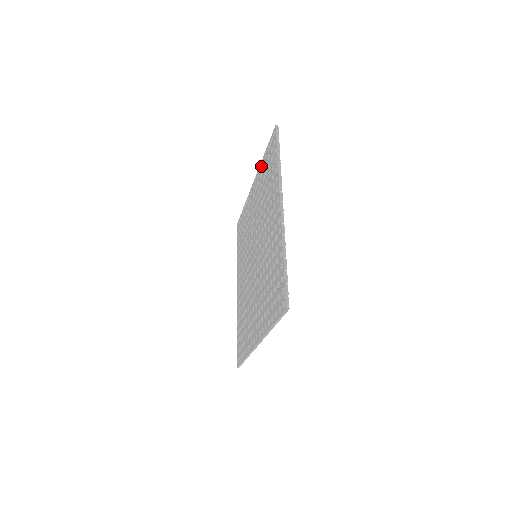
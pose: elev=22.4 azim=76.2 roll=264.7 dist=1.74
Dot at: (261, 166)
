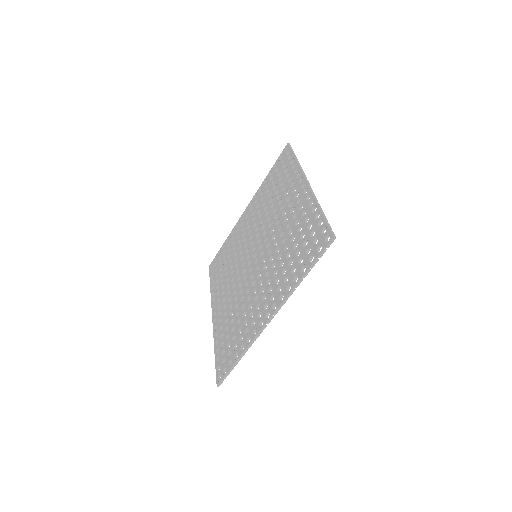
Dot at: (262, 186)
